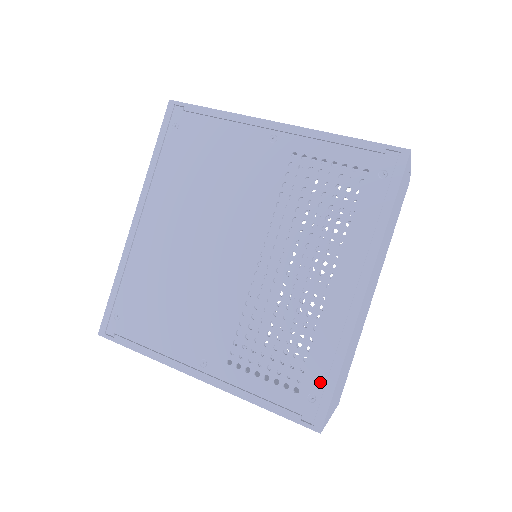
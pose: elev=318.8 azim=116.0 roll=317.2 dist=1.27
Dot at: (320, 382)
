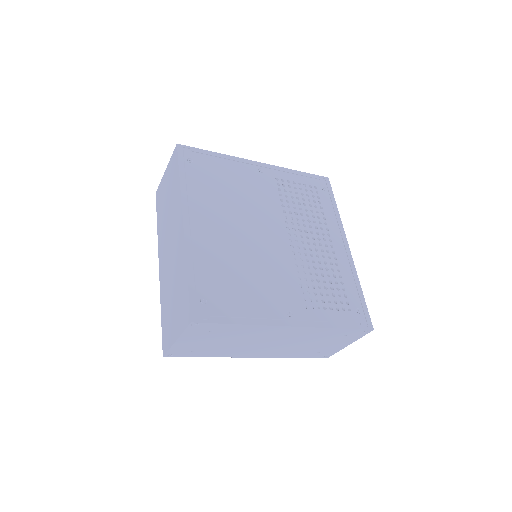
Dot at: (357, 300)
